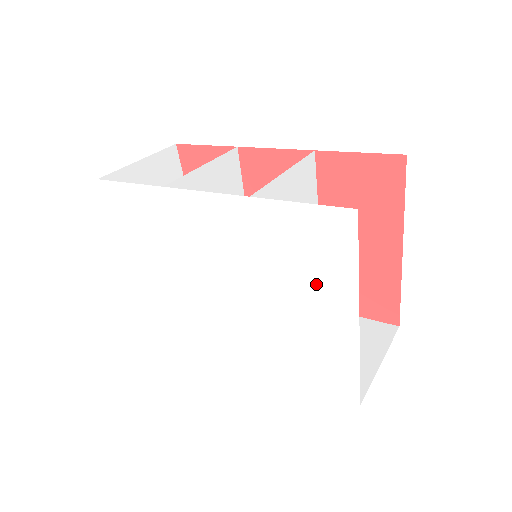
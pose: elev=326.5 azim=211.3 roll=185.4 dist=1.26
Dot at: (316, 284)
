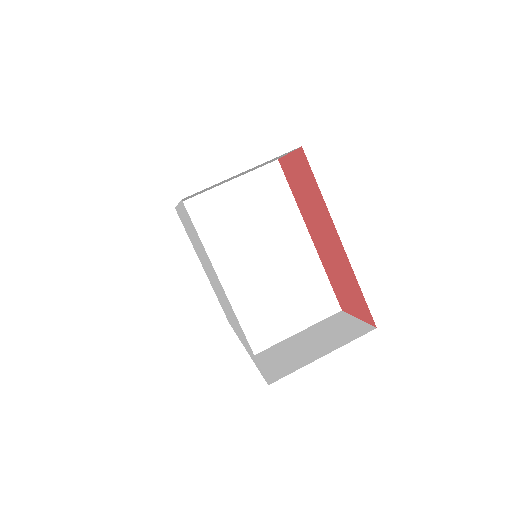
Dot at: occluded
